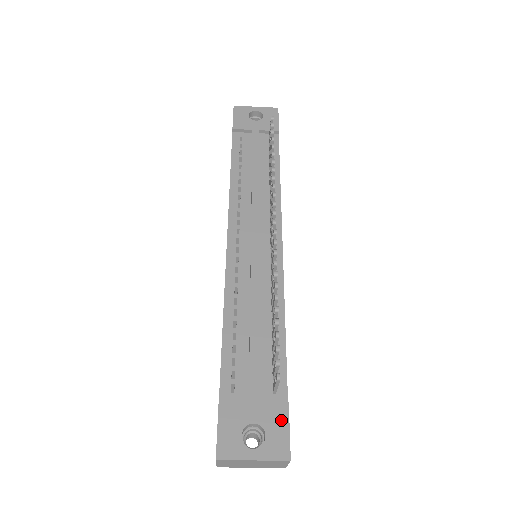
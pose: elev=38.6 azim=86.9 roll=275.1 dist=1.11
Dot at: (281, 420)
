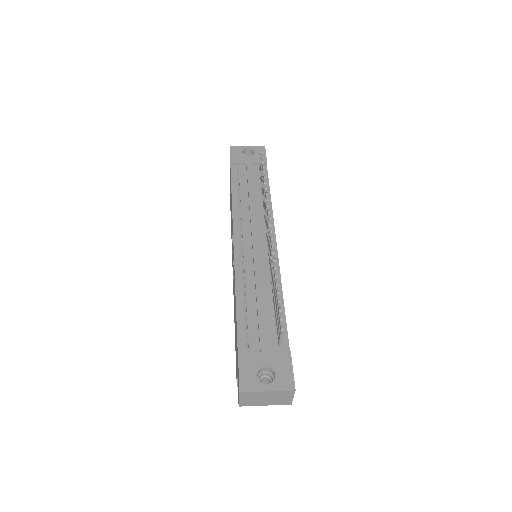
Dot at: (286, 364)
